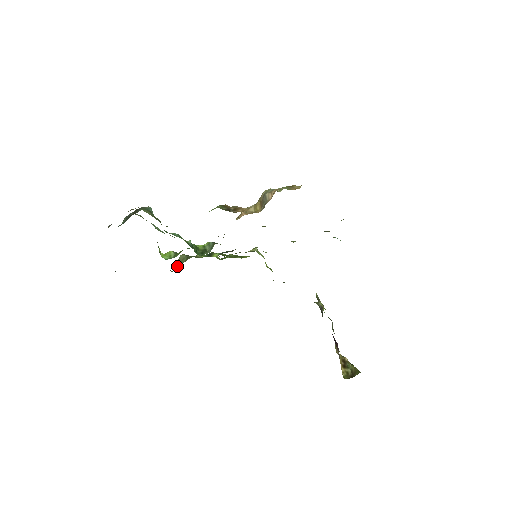
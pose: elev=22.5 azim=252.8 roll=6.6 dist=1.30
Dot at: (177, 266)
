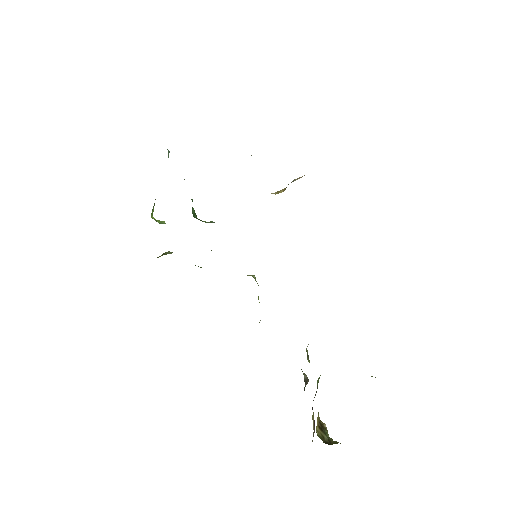
Dot at: (159, 256)
